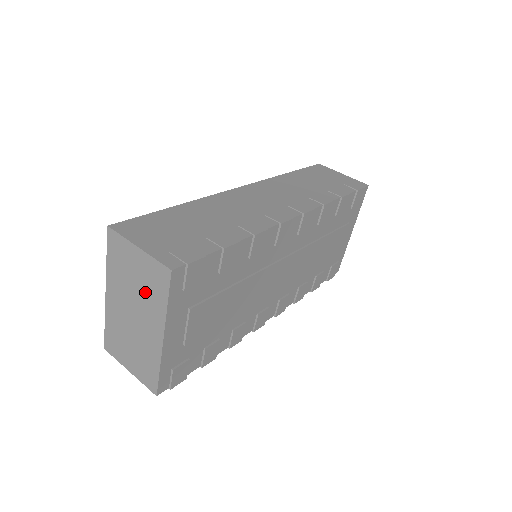
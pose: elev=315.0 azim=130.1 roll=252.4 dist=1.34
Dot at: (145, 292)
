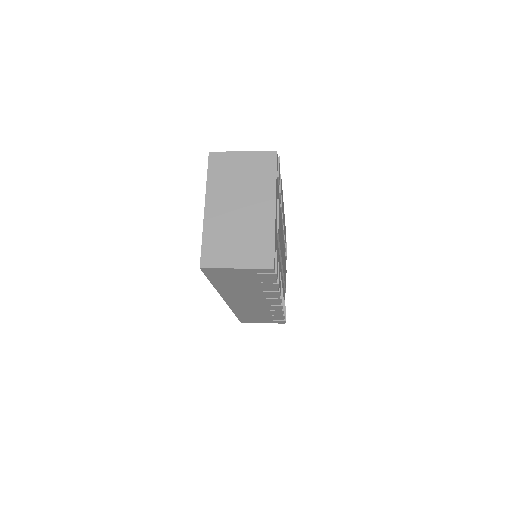
Dot at: (253, 180)
